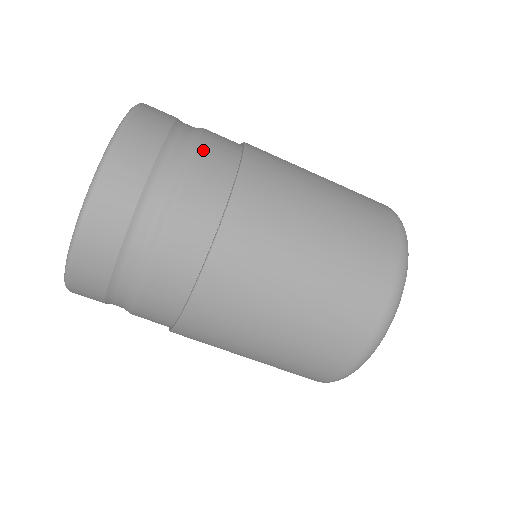
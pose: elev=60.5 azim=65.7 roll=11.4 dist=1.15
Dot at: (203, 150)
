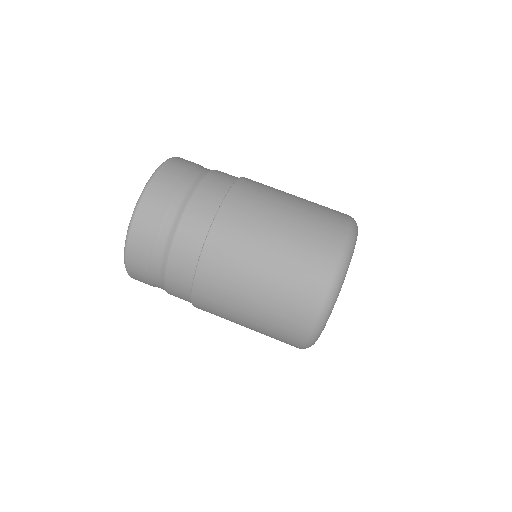
Dot at: occluded
